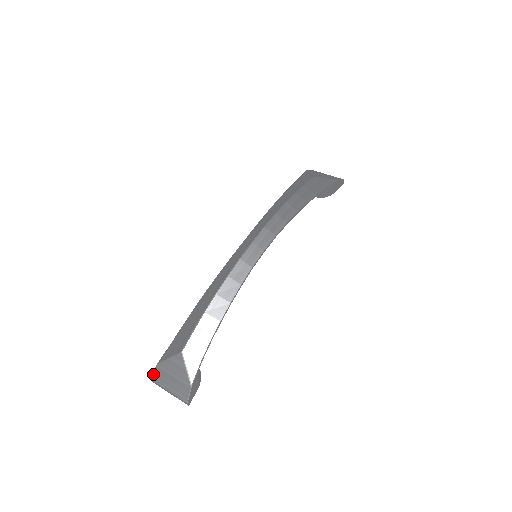
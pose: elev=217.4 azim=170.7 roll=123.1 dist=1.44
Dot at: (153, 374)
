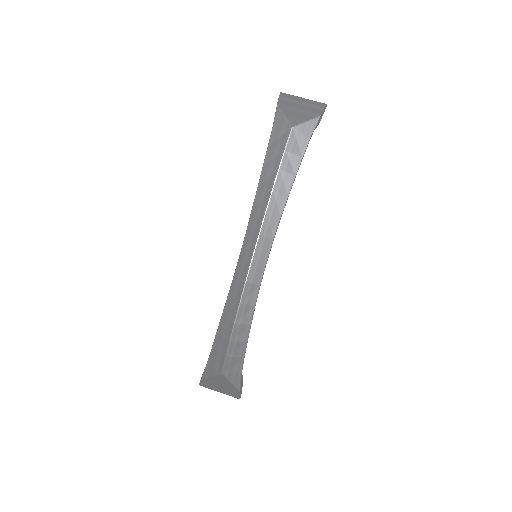
Dot at: (201, 383)
